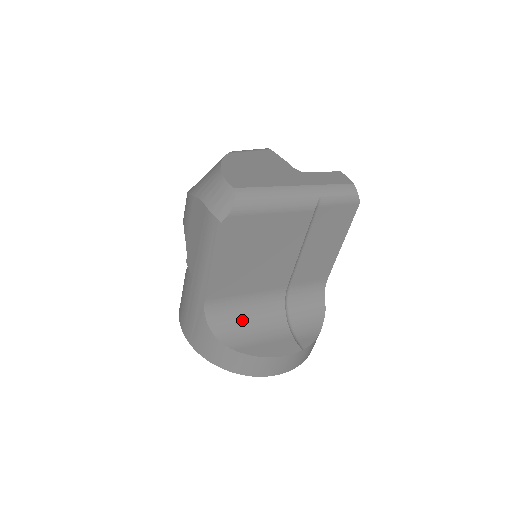
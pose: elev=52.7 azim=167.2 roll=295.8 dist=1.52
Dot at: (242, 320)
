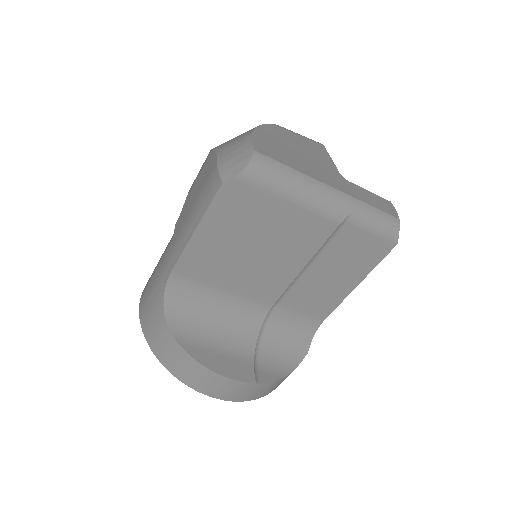
Dot at: (205, 316)
